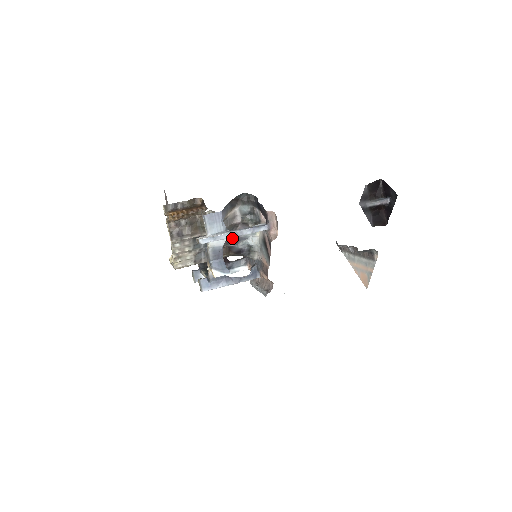
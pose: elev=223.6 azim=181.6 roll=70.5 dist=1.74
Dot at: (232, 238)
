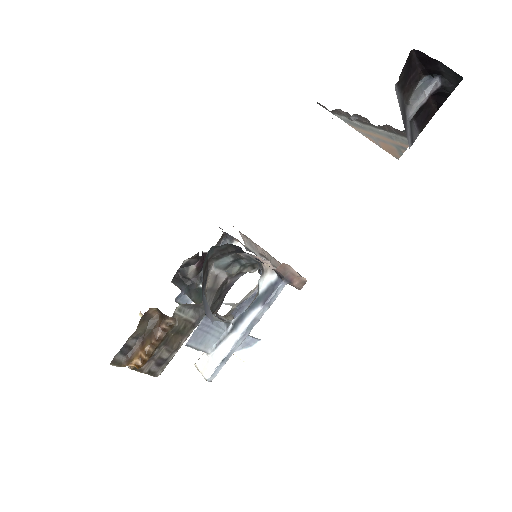
Dot at: (226, 293)
